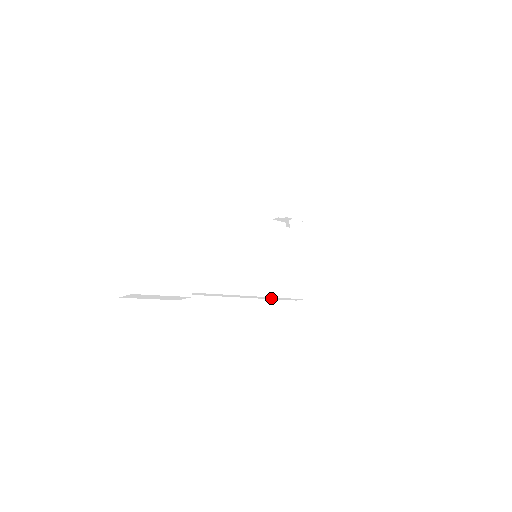
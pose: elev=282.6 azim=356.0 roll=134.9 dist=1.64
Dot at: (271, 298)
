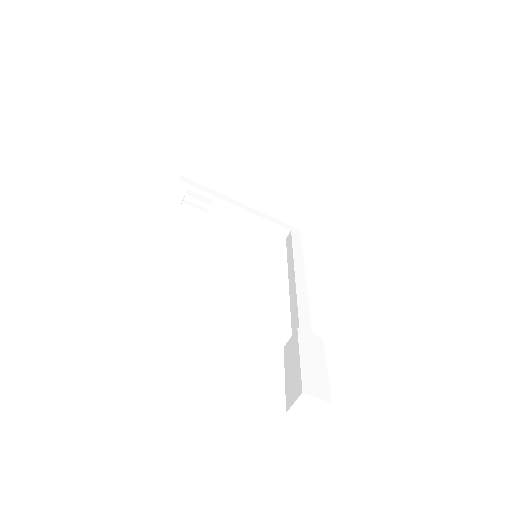
Dot at: occluded
